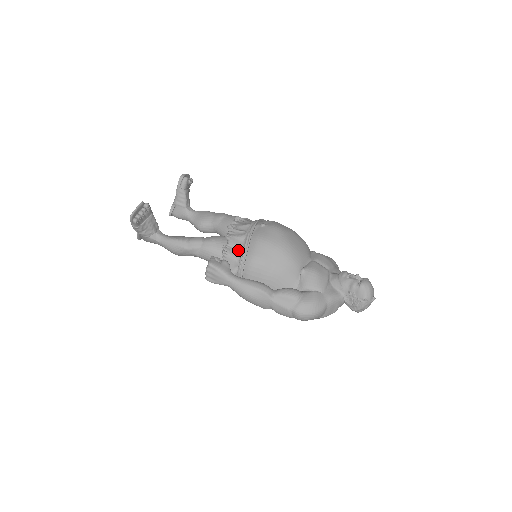
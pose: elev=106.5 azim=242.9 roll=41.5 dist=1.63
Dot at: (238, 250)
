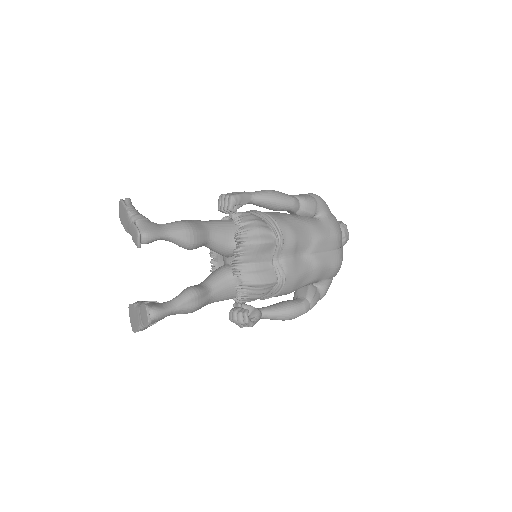
Dot at: occluded
